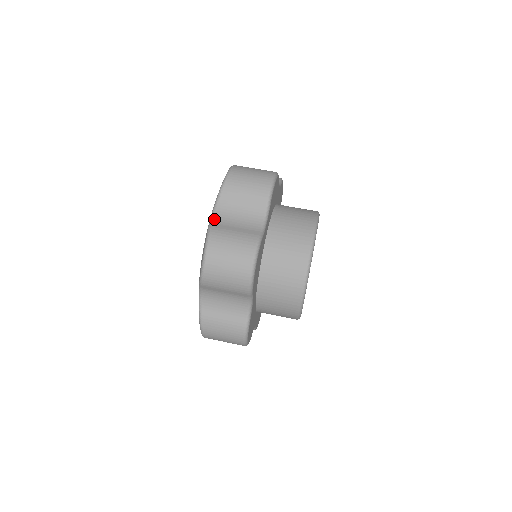
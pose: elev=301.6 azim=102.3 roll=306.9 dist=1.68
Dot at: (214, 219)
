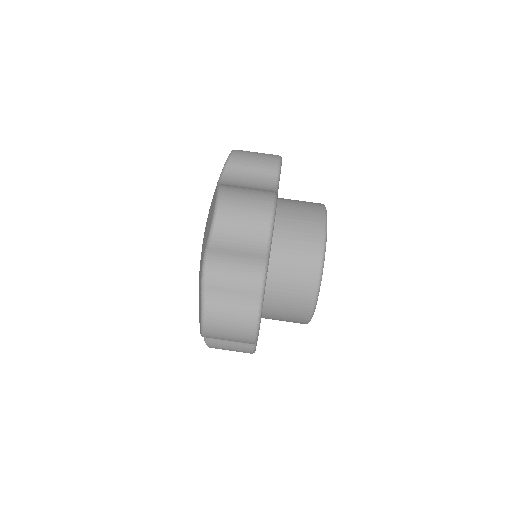
Dot at: (206, 277)
